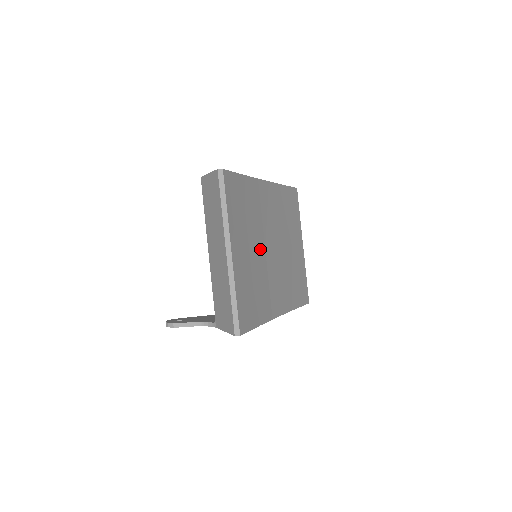
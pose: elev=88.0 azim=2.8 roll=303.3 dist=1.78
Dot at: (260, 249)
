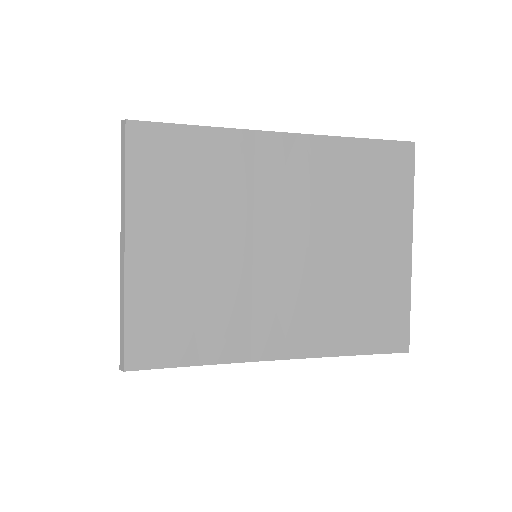
Dot at: (233, 246)
